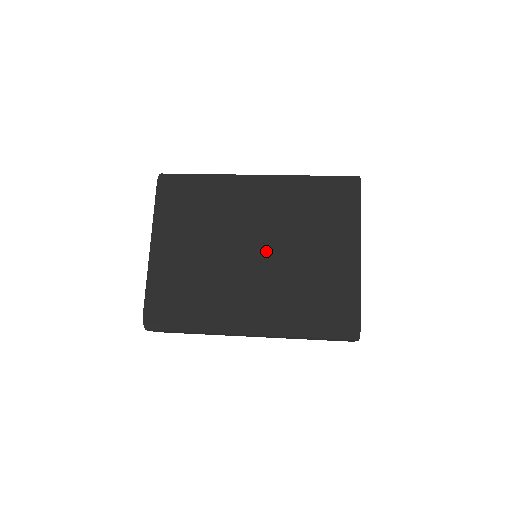
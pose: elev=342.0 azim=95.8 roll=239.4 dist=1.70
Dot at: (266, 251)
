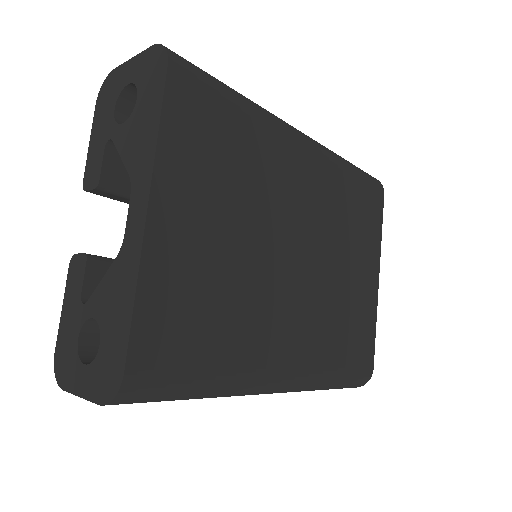
Dot at: (309, 261)
